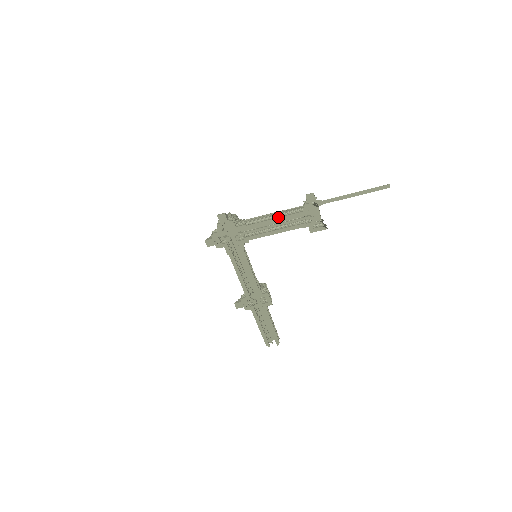
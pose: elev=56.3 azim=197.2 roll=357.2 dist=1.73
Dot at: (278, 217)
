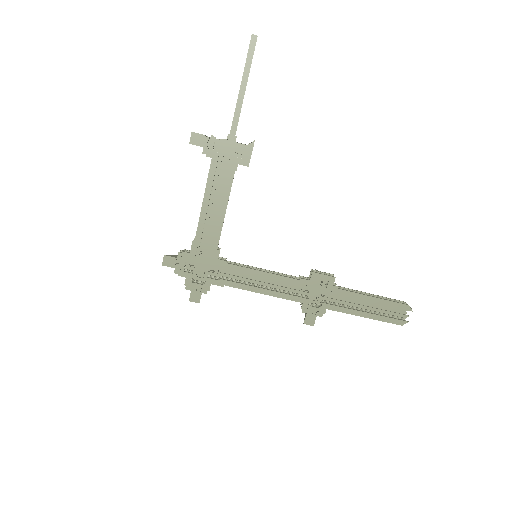
Dot at: occluded
